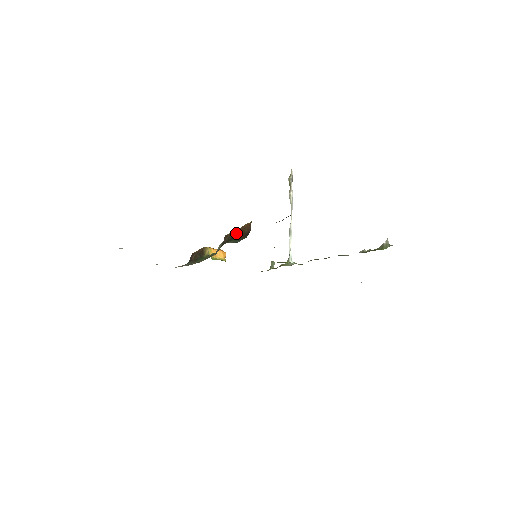
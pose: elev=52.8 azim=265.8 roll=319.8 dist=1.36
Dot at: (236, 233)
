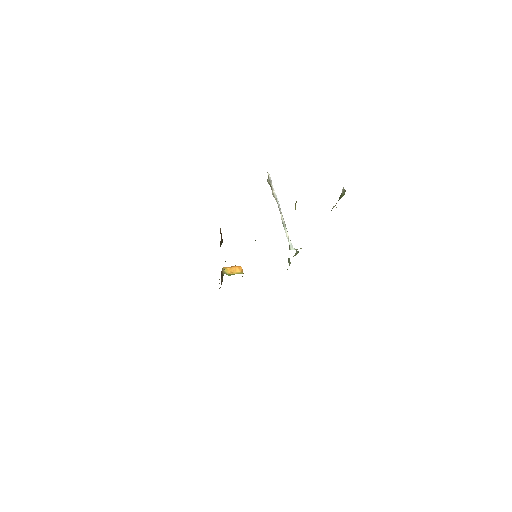
Dot at: (220, 241)
